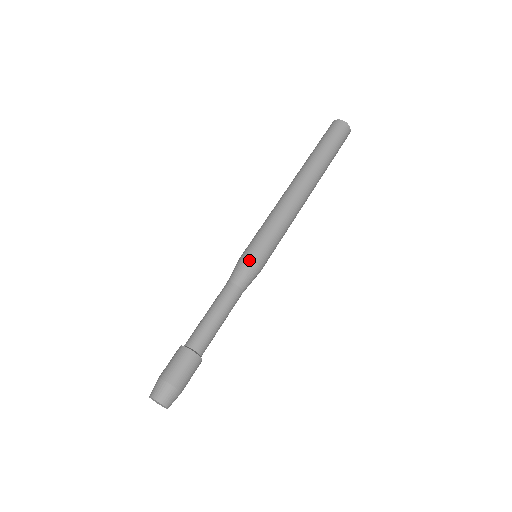
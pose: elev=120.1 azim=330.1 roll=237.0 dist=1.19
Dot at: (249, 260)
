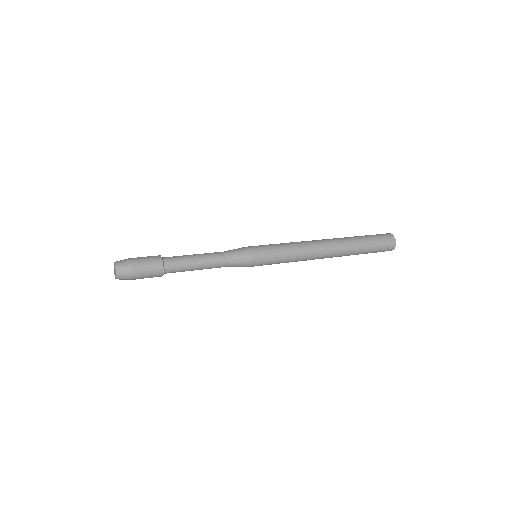
Dot at: (249, 252)
